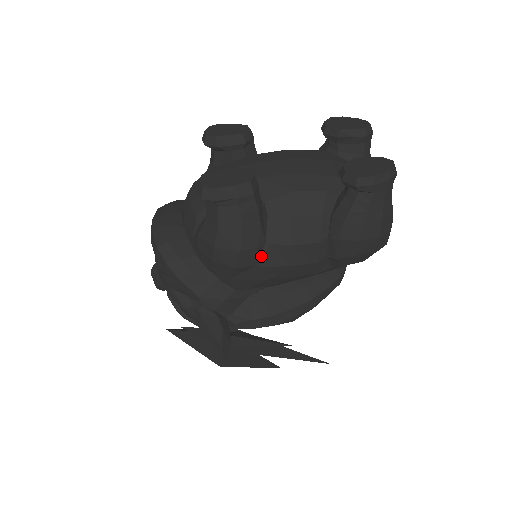
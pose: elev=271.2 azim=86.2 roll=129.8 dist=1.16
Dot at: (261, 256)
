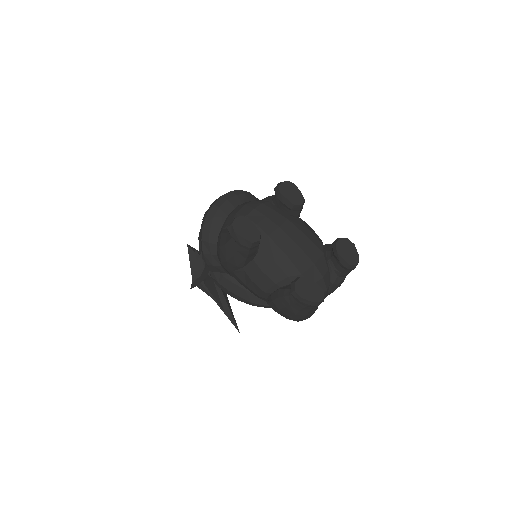
Dot at: (237, 270)
